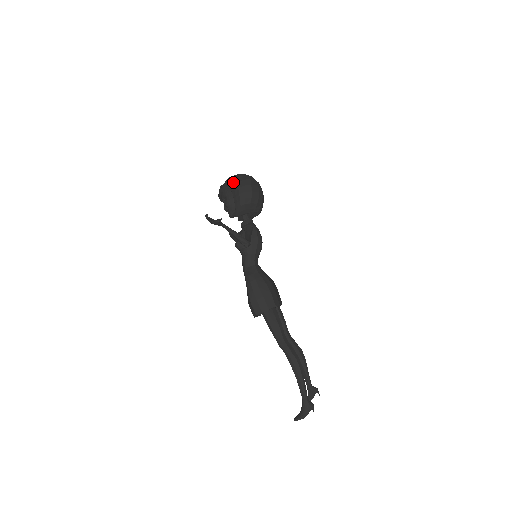
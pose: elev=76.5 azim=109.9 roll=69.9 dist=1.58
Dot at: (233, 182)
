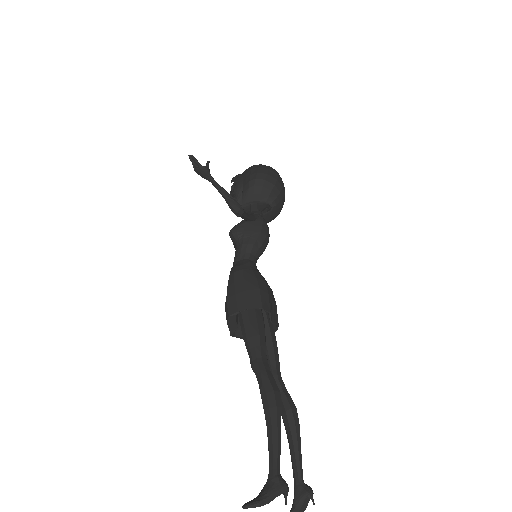
Dot at: (248, 168)
